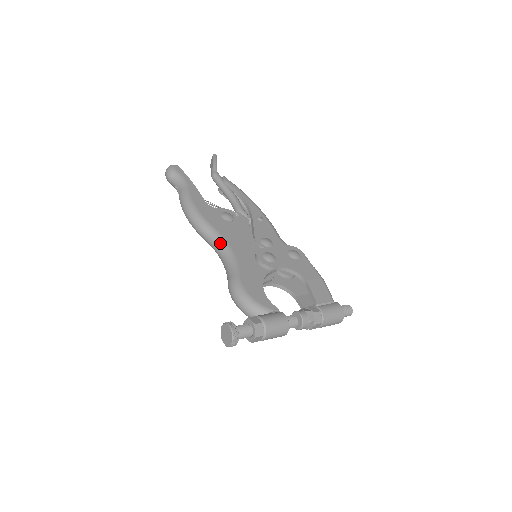
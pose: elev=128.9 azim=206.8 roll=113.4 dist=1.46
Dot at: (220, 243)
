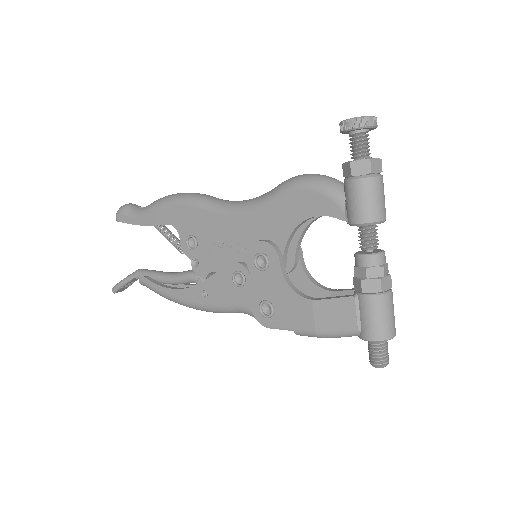
Dot at: occluded
